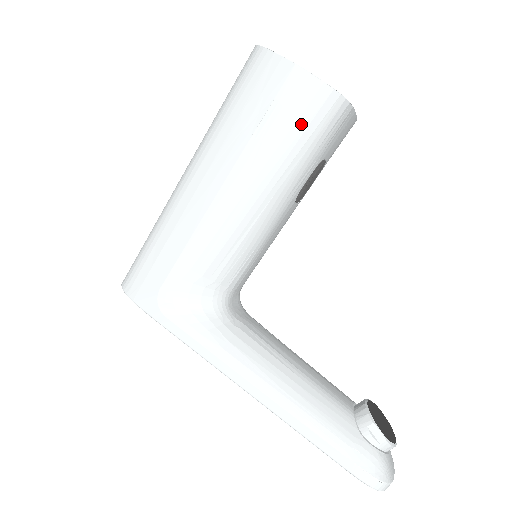
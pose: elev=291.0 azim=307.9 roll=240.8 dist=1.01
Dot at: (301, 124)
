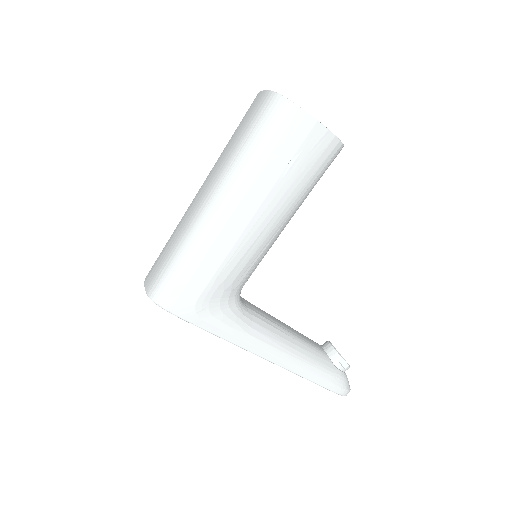
Dot at: (316, 166)
